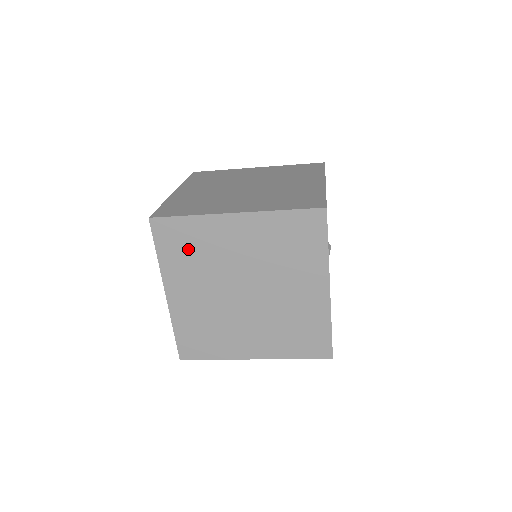
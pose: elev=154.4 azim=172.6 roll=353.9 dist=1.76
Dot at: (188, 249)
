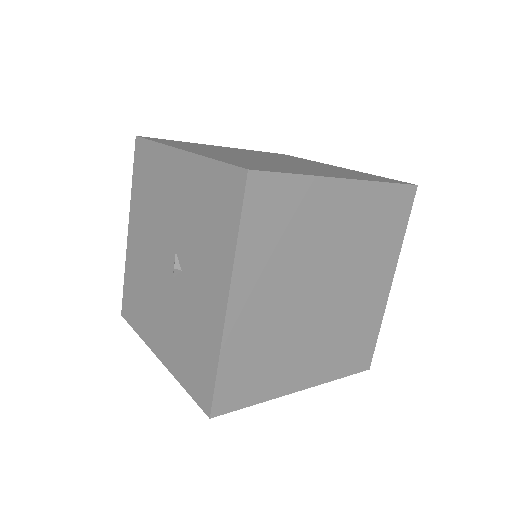
Dot at: (282, 227)
